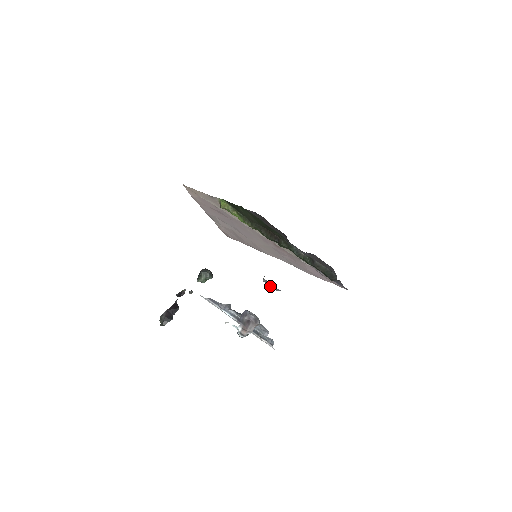
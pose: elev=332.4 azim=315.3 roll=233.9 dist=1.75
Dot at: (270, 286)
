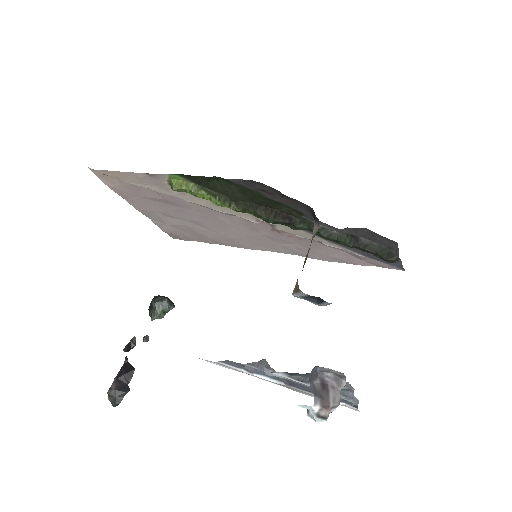
Dot at: occluded
